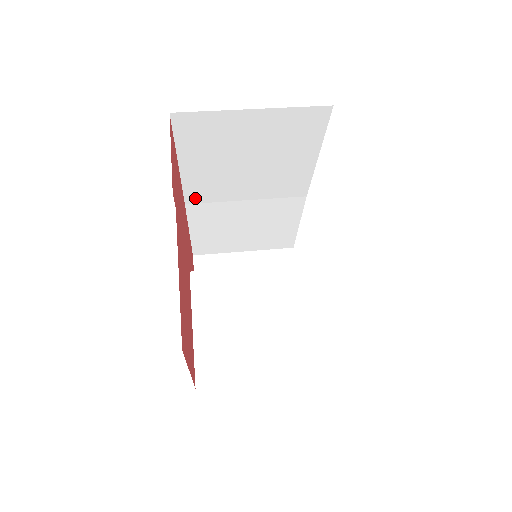
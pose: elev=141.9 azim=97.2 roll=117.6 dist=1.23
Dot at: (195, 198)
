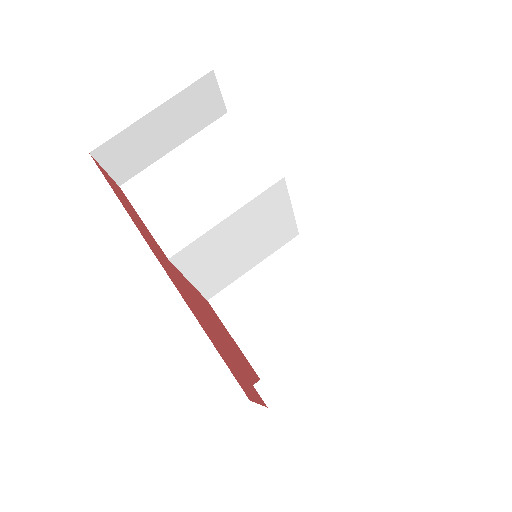
Dot at: occluded
